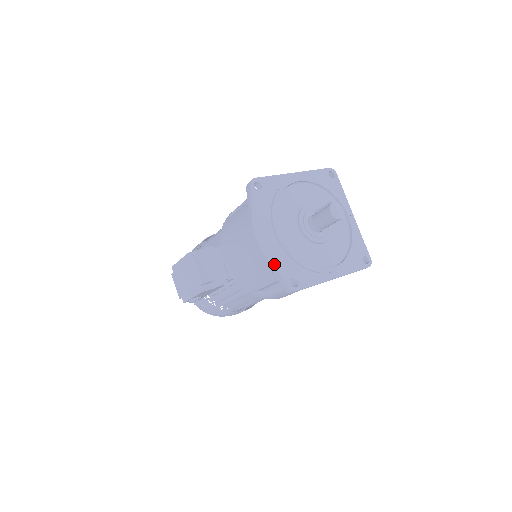
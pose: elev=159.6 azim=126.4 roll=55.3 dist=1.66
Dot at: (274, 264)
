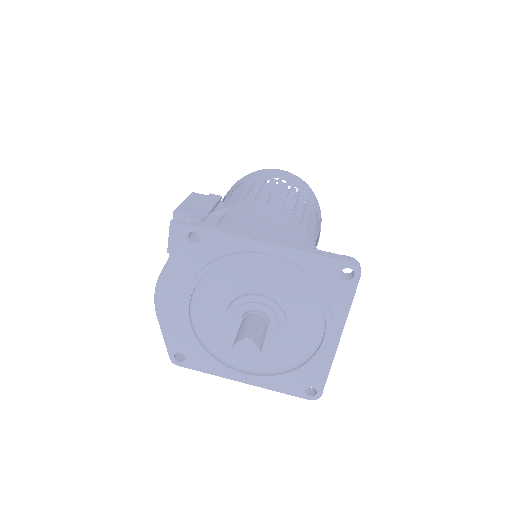
Dot at: (164, 329)
